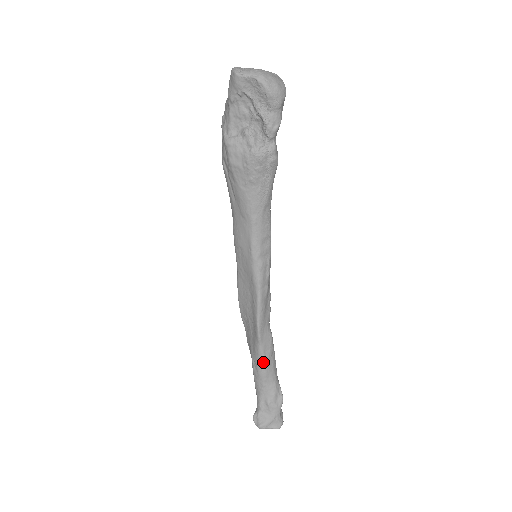
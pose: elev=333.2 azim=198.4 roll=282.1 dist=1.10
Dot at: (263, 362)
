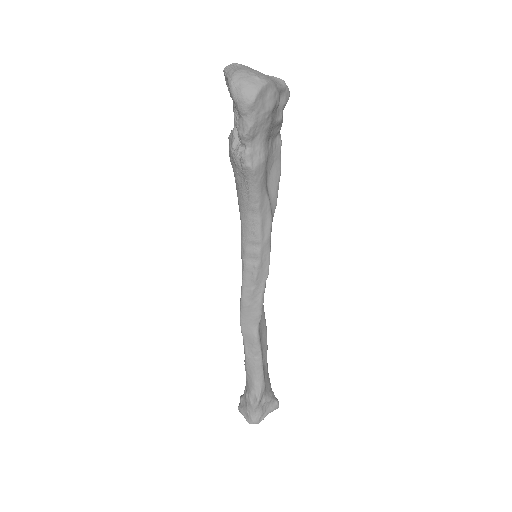
Dot at: (245, 355)
